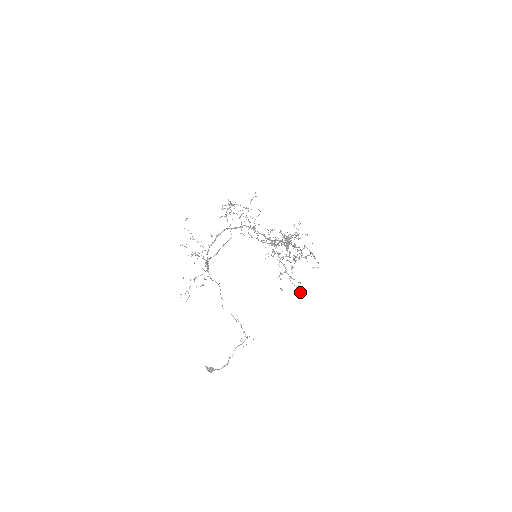
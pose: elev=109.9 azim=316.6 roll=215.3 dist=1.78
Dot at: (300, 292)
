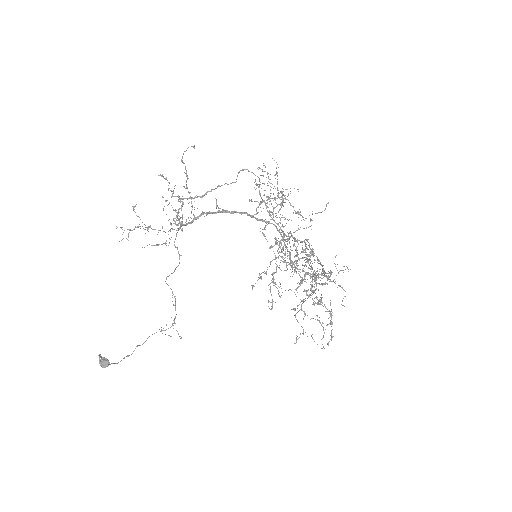
Dot at: (272, 302)
